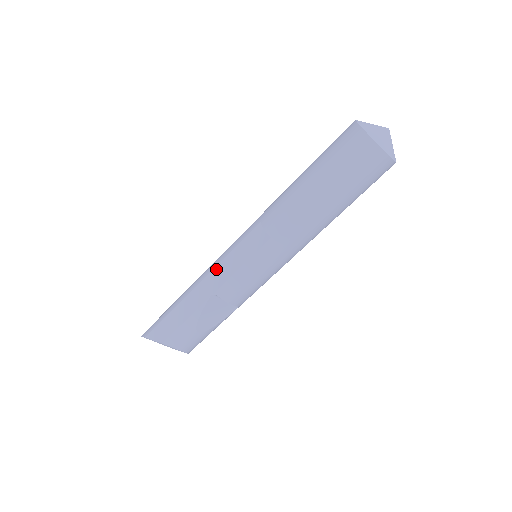
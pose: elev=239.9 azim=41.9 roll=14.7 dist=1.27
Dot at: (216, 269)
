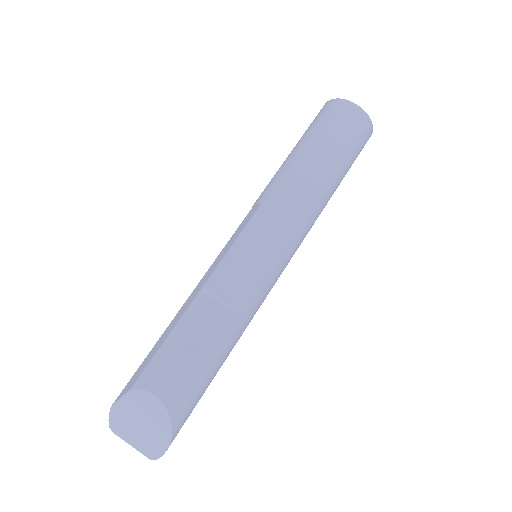
Dot at: (207, 271)
